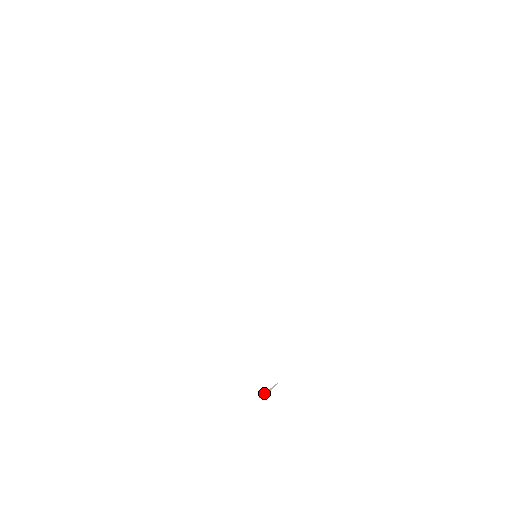
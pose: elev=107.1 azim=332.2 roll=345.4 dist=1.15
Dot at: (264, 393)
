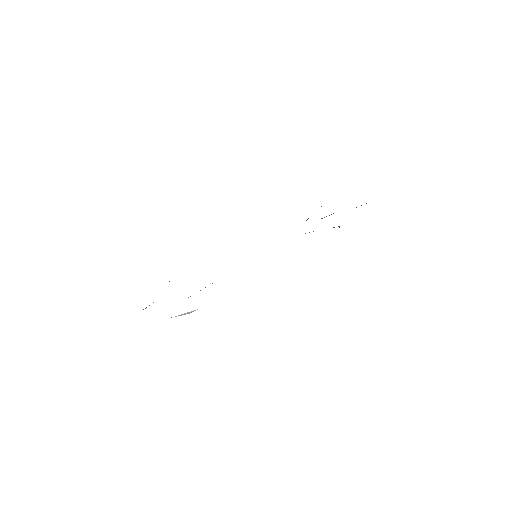
Dot at: (179, 315)
